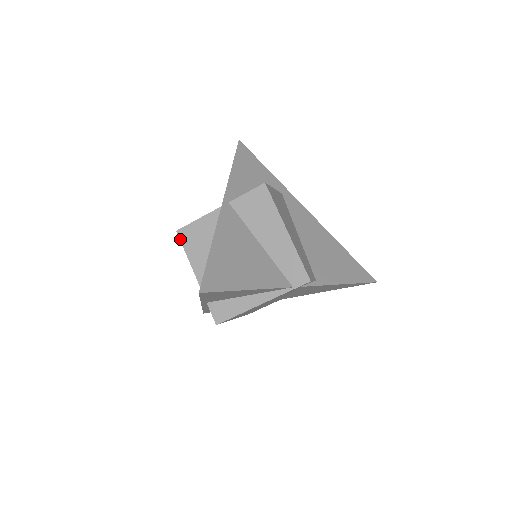
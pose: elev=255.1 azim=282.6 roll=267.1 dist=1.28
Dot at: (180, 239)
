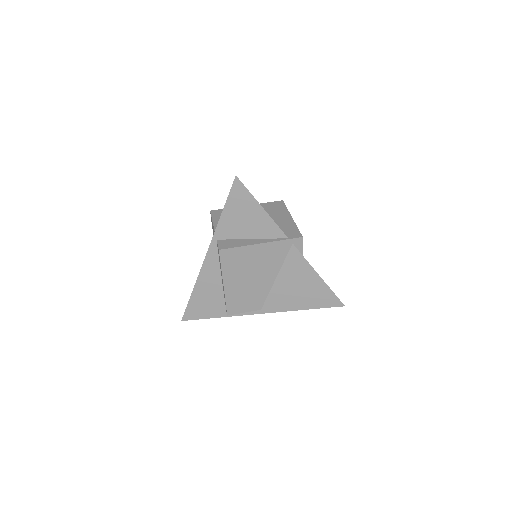
Dot at: (211, 214)
